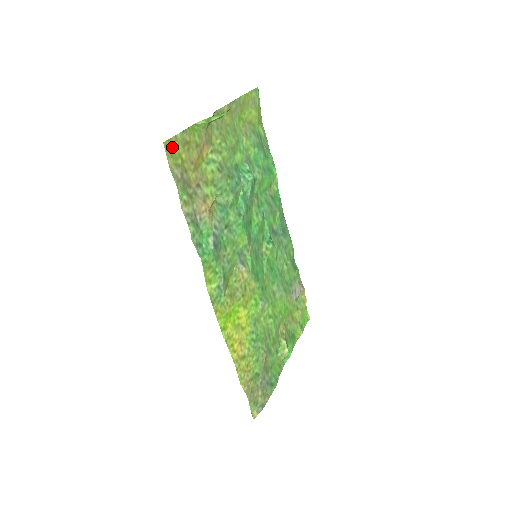
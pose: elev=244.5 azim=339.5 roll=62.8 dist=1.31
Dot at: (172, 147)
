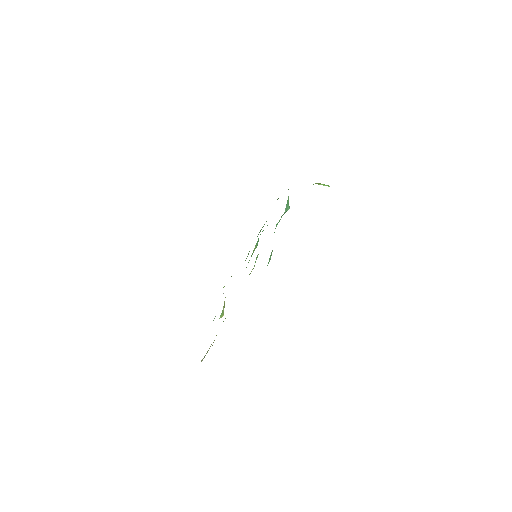
Dot at: occluded
